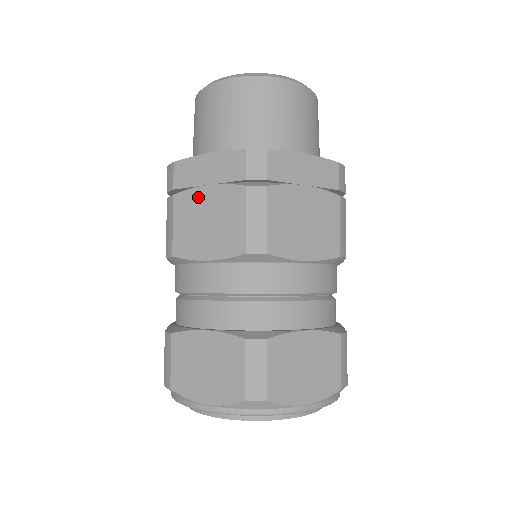
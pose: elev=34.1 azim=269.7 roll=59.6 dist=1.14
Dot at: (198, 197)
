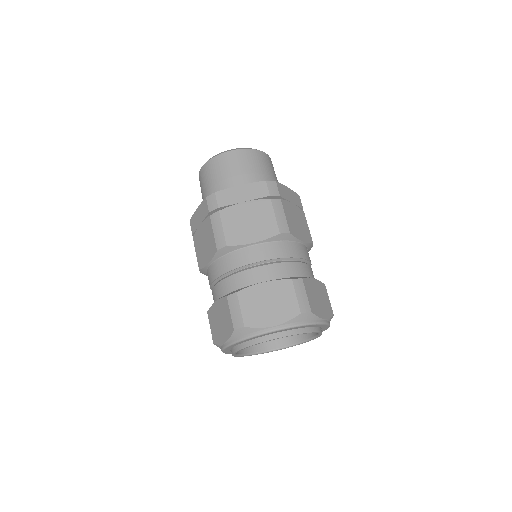
Dot at: (239, 209)
